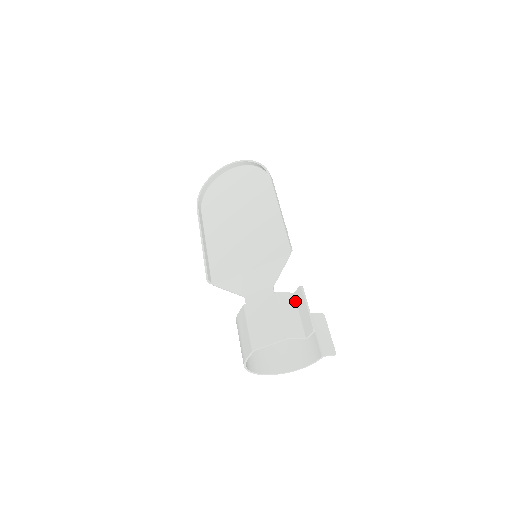
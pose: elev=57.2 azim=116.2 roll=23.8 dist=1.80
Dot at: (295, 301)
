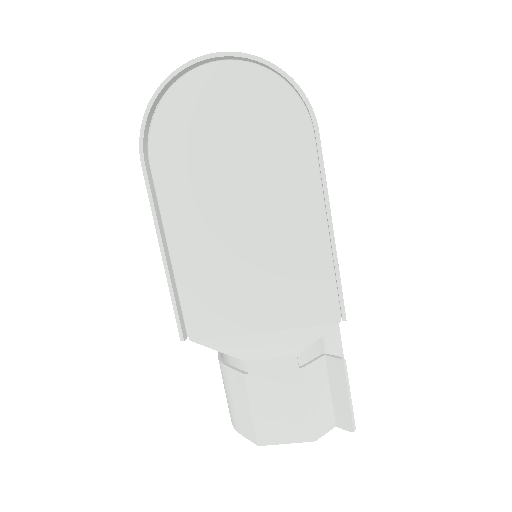
Dot at: (326, 370)
